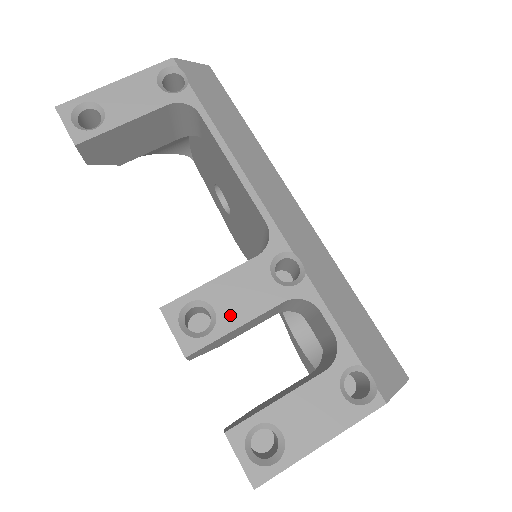
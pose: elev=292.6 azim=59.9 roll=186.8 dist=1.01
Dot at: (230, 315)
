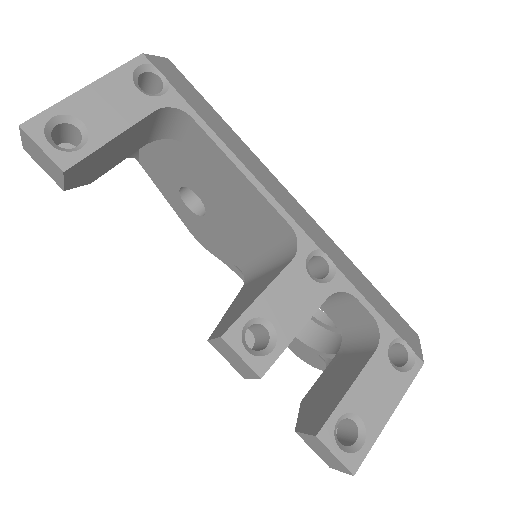
Dot at: (287, 324)
